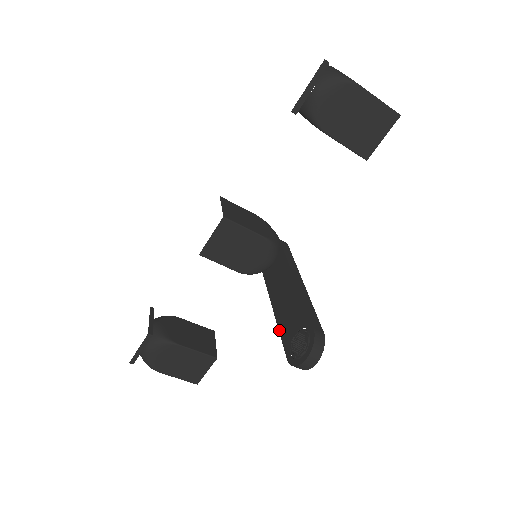
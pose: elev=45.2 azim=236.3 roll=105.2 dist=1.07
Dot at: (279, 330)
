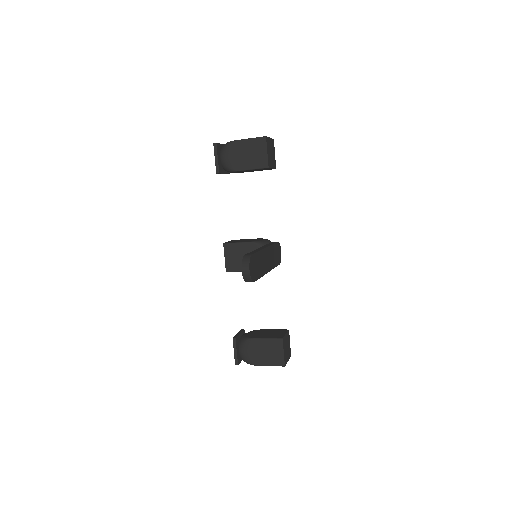
Dot at: occluded
